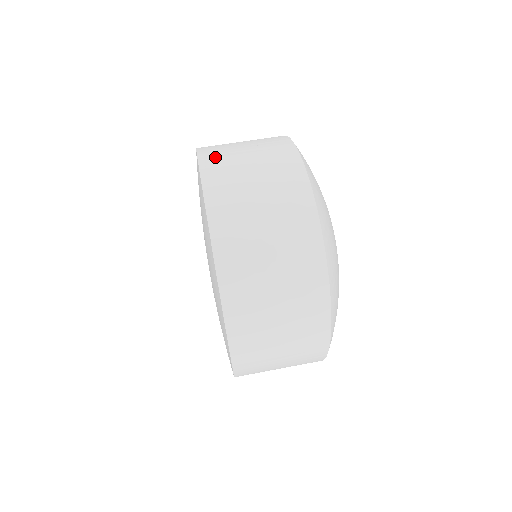
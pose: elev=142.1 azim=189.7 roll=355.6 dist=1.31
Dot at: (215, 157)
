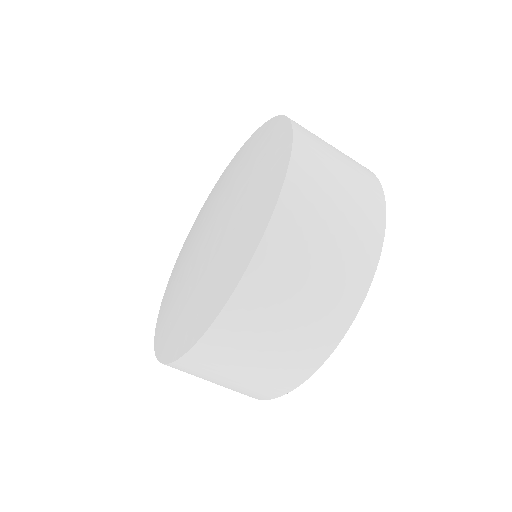
Dot at: occluded
